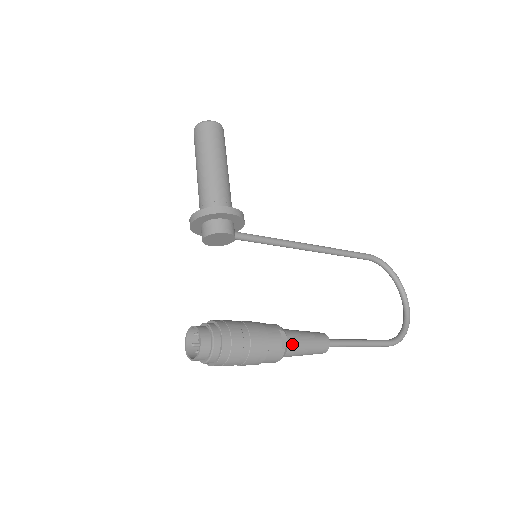
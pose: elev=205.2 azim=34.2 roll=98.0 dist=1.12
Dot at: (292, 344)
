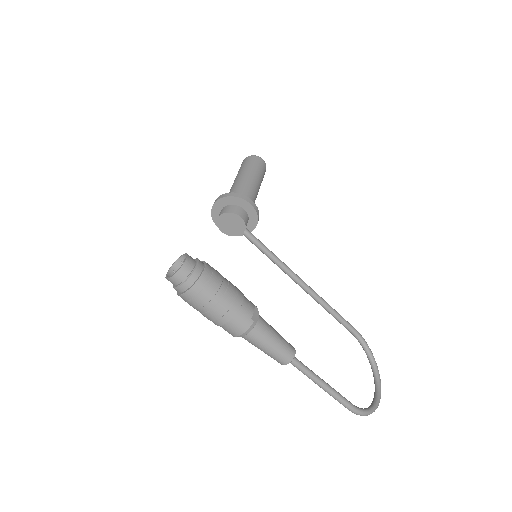
Dot at: (261, 326)
